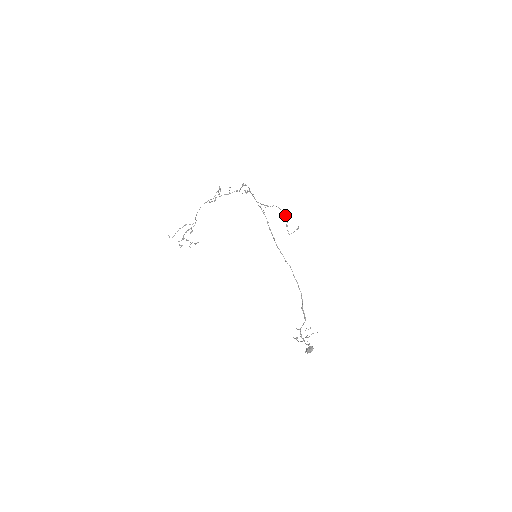
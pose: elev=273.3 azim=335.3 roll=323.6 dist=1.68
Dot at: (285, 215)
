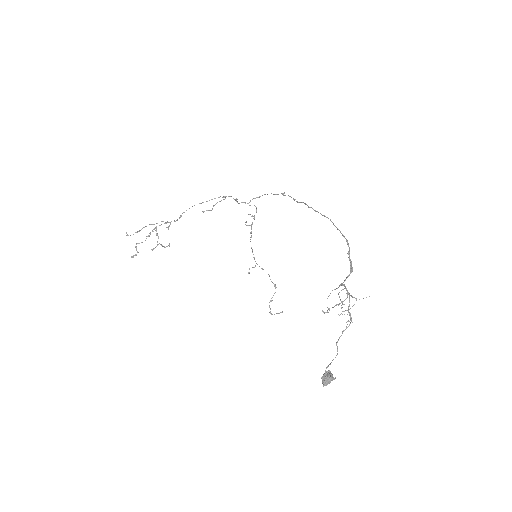
Dot at: (274, 284)
